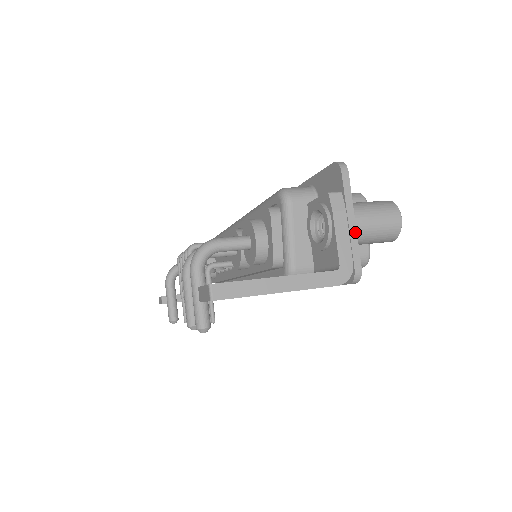
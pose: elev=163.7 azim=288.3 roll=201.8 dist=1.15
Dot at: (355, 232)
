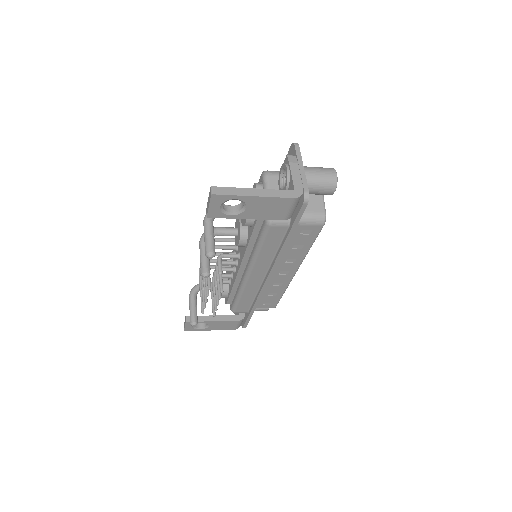
Dot at: (304, 173)
